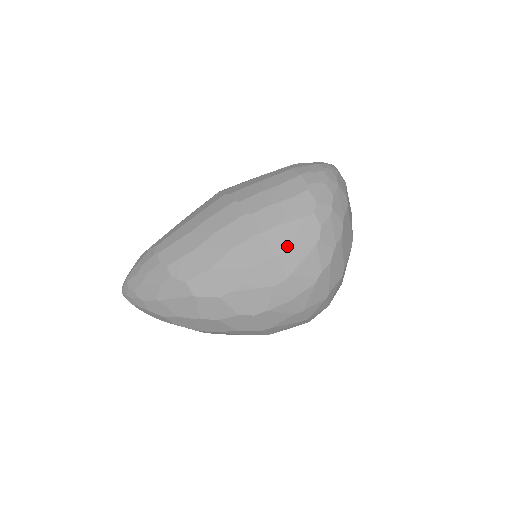
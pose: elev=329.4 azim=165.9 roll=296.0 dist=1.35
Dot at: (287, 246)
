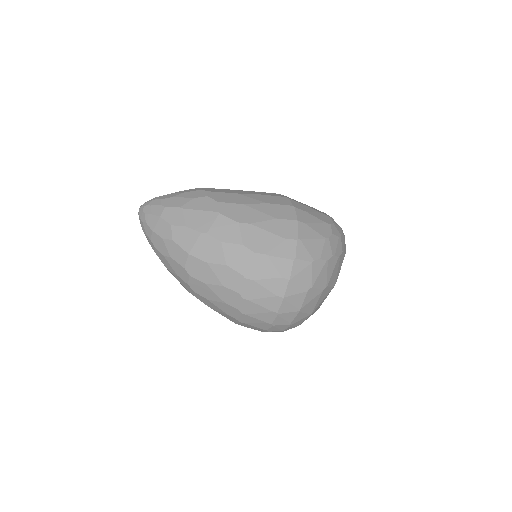
Dot at: (307, 223)
